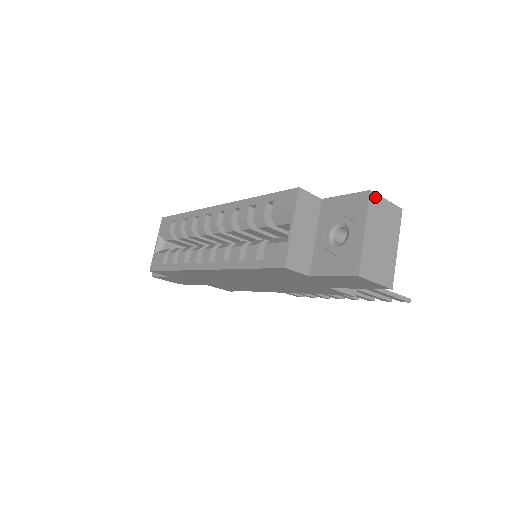
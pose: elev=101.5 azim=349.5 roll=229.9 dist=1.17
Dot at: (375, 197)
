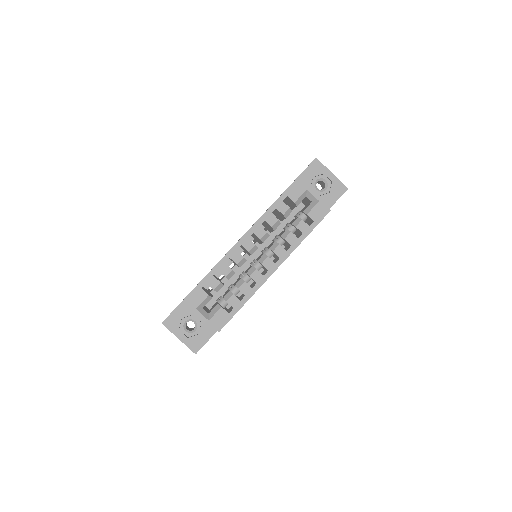
Dot at: (317, 160)
